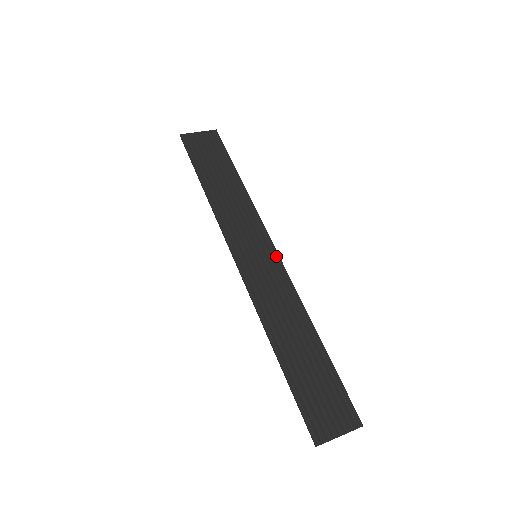
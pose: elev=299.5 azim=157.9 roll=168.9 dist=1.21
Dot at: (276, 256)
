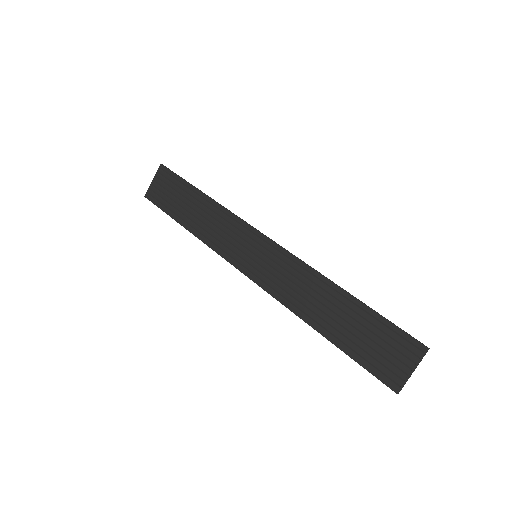
Dot at: (269, 242)
